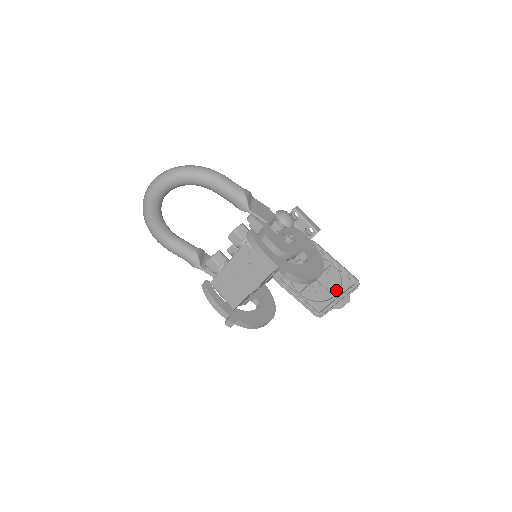
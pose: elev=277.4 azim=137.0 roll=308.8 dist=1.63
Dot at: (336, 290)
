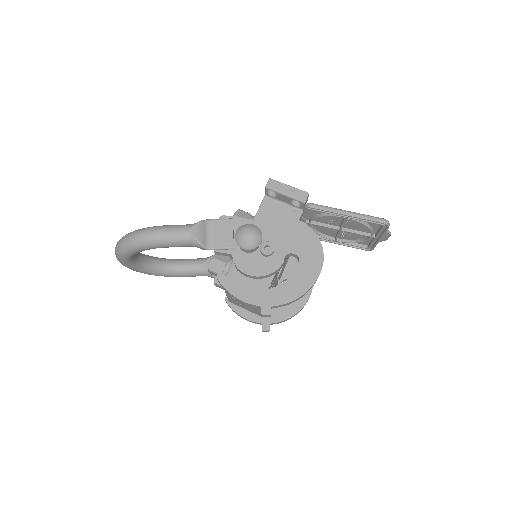
Dot at: (369, 230)
